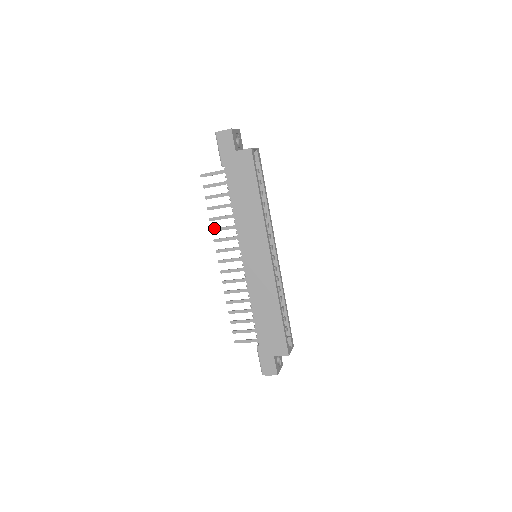
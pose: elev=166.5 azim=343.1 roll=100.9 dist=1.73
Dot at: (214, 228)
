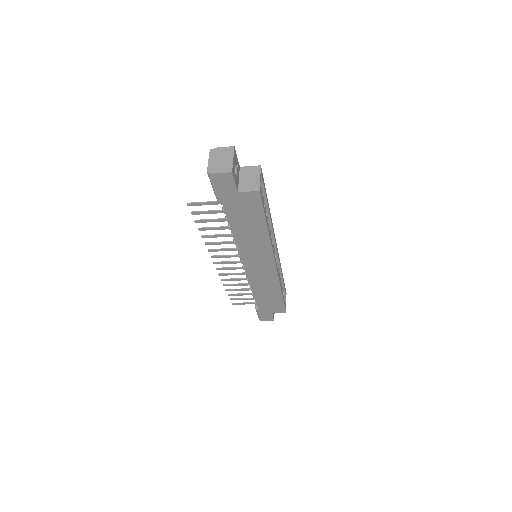
Dot at: (208, 243)
